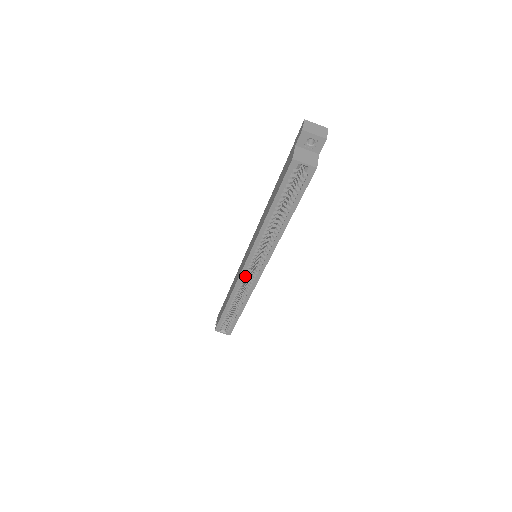
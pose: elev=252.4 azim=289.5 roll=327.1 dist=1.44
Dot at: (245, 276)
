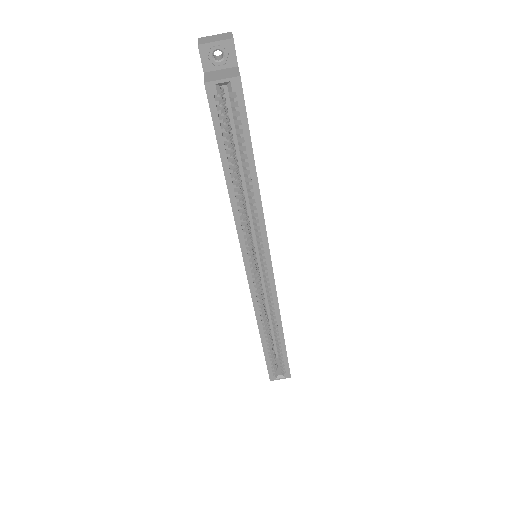
Dot at: (257, 287)
